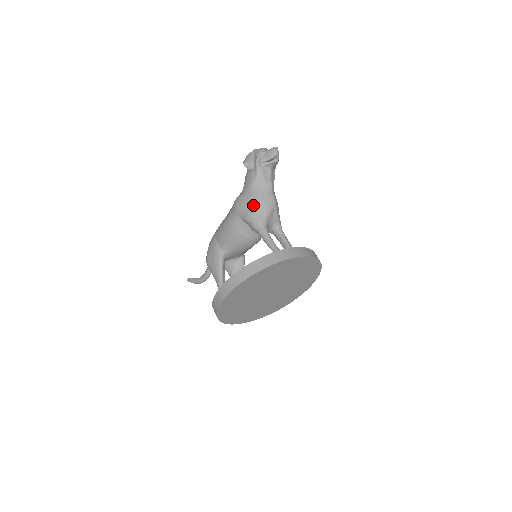
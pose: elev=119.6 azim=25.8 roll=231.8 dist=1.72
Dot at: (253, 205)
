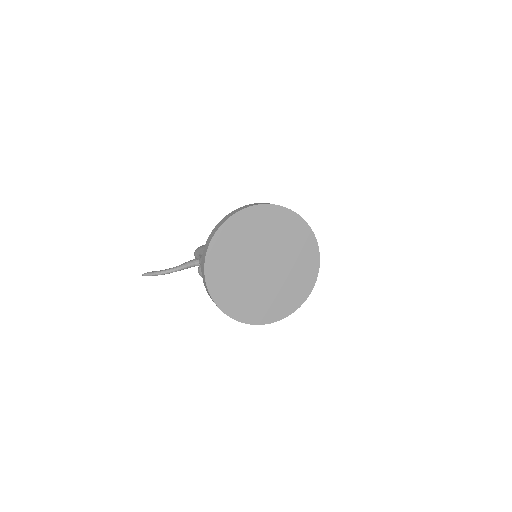
Dot at: occluded
